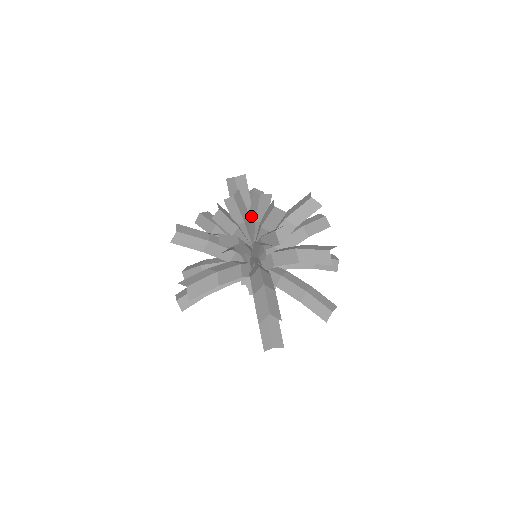
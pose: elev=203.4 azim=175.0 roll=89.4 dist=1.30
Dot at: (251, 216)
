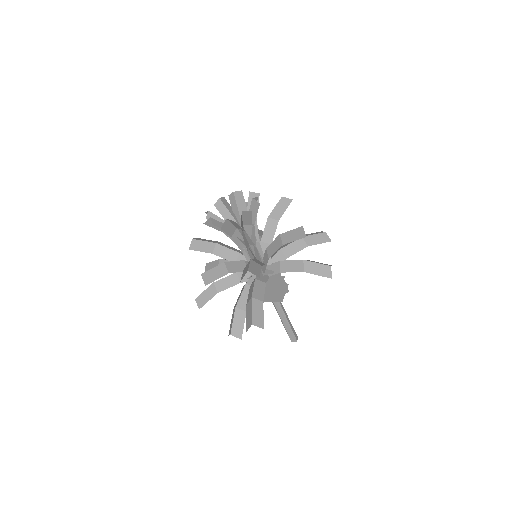
Dot at: occluded
